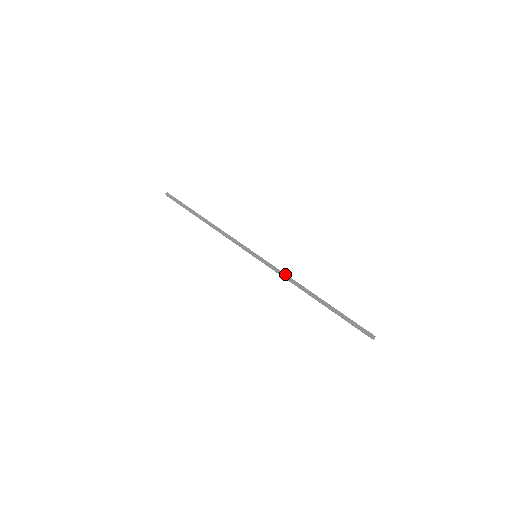
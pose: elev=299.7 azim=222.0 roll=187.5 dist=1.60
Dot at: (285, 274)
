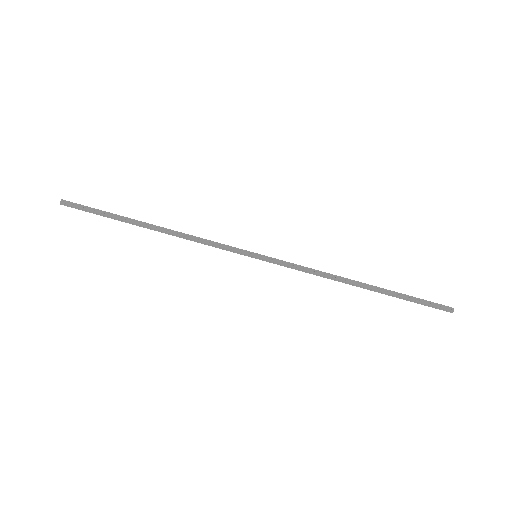
Dot at: (309, 268)
